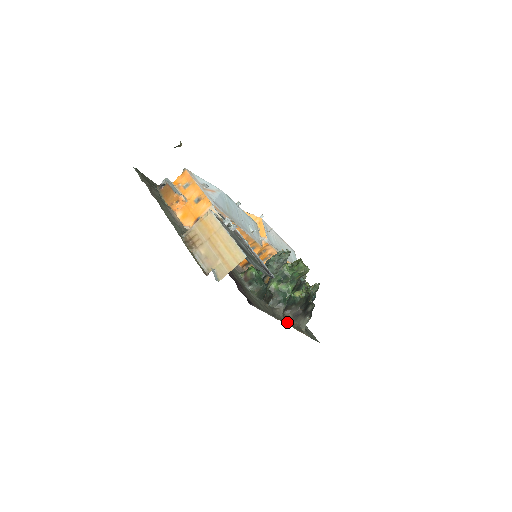
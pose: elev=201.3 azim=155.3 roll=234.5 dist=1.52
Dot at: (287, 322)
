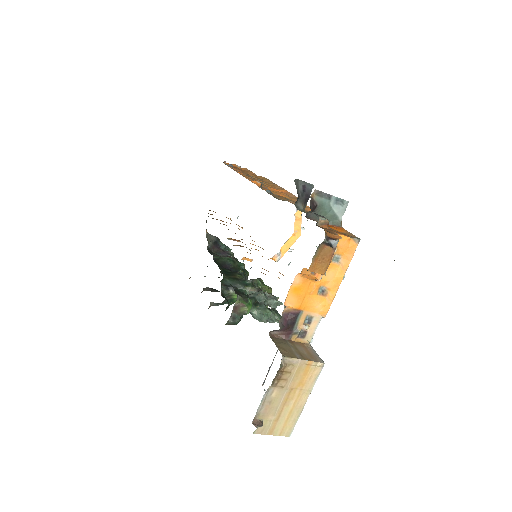
Dot at: occluded
